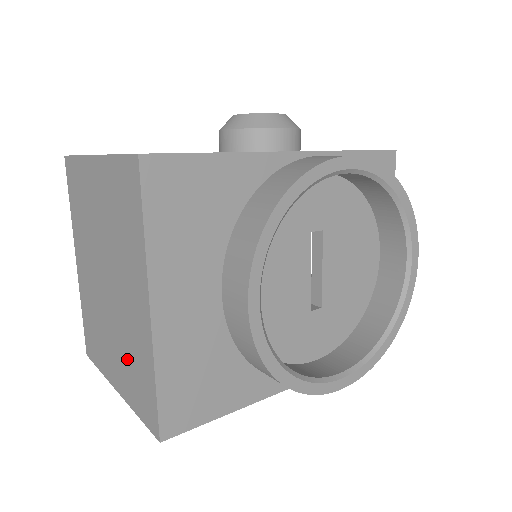
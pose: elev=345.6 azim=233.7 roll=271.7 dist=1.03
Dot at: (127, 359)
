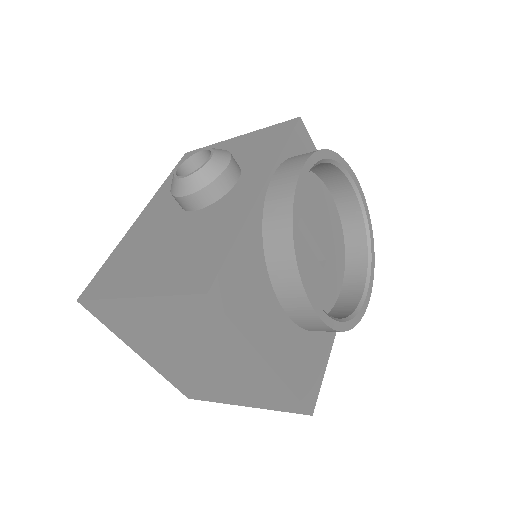
Dot at: (250, 390)
